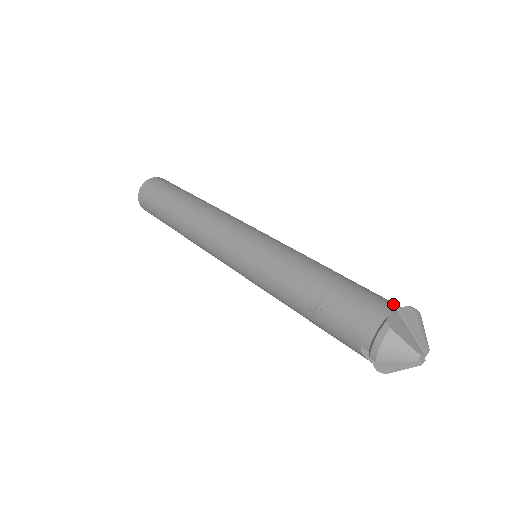
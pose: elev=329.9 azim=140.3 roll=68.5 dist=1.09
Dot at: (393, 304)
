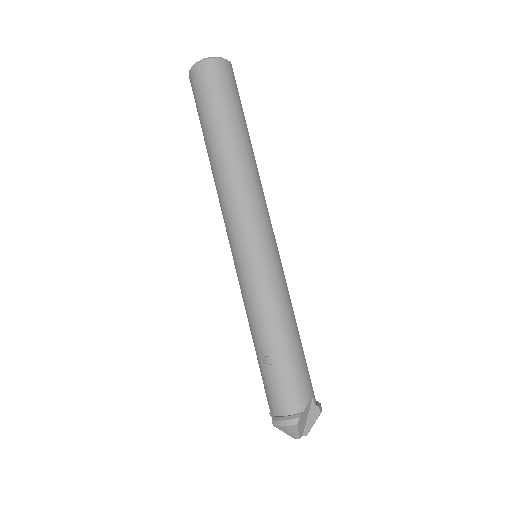
Dot at: (313, 398)
